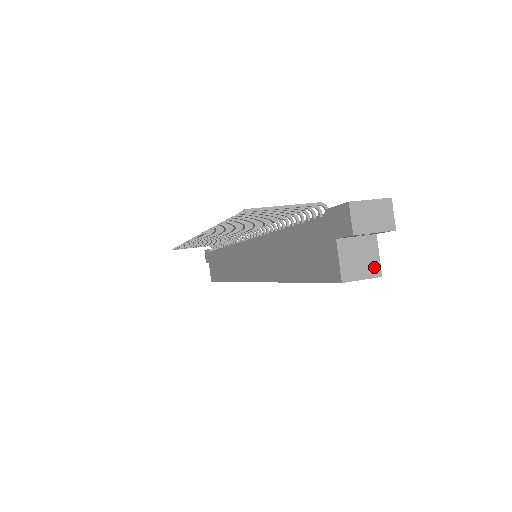
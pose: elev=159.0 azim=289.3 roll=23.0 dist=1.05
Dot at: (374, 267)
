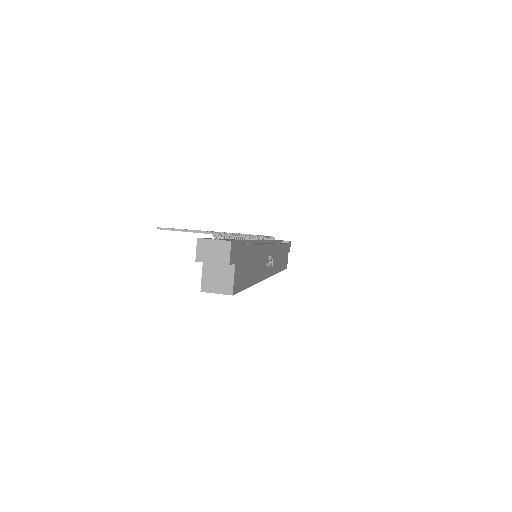
Dot at: (228, 287)
